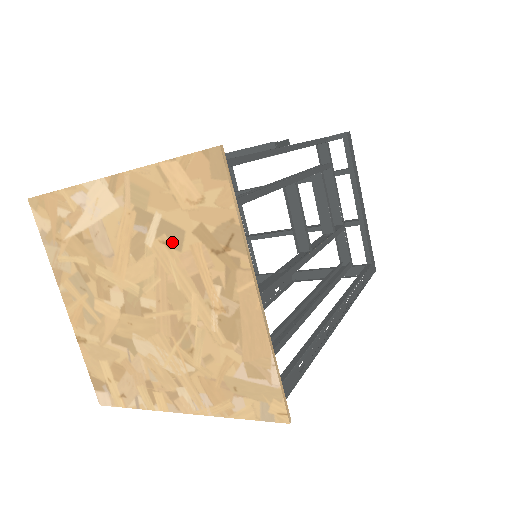
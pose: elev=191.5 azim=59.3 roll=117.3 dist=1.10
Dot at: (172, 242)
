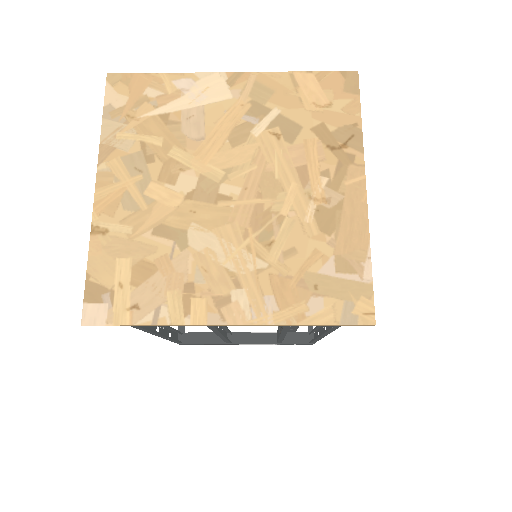
Dot at: (284, 134)
